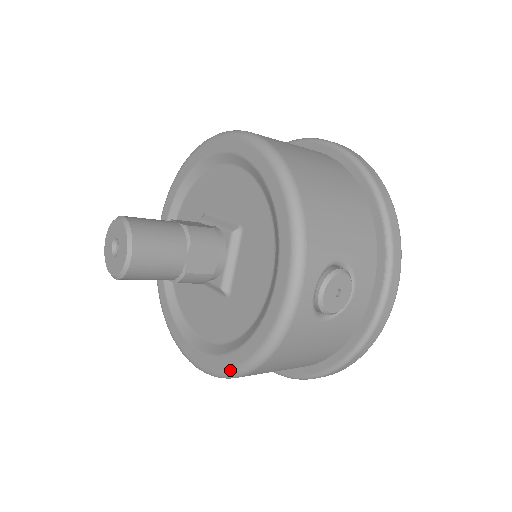
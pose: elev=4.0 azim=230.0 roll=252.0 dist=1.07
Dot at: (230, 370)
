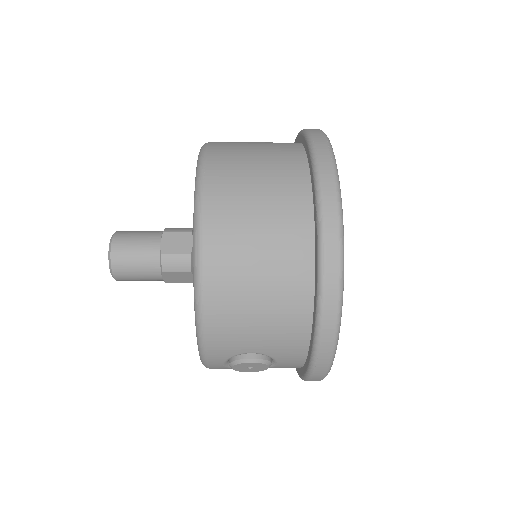
Dot at: occluded
